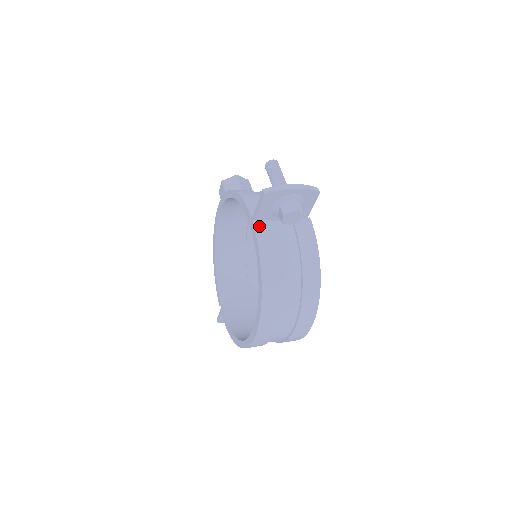
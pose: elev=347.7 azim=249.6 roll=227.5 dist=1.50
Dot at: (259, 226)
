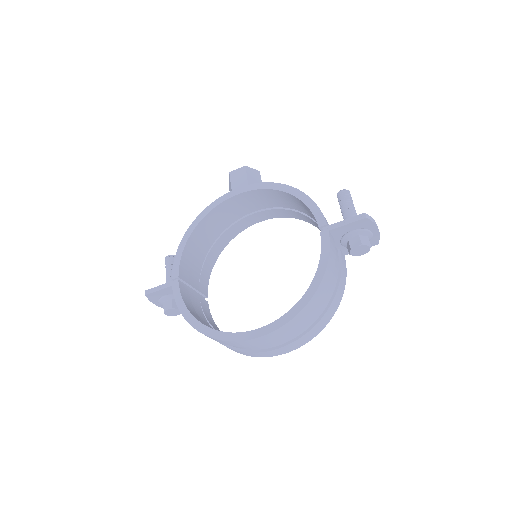
Dot at: (331, 238)
